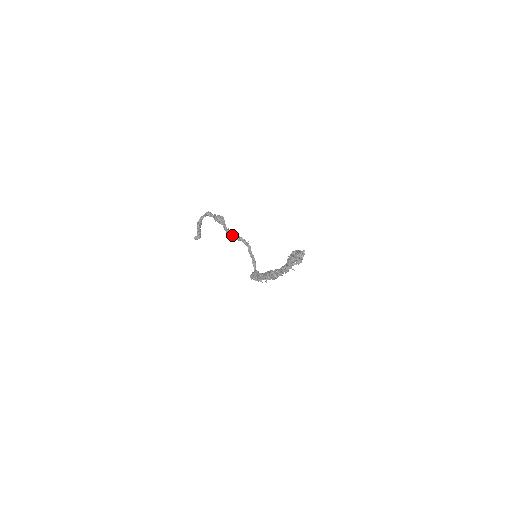
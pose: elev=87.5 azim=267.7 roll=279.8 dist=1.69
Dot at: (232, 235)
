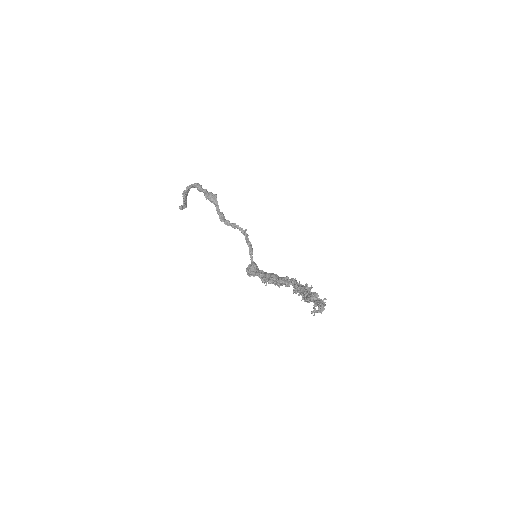
Dot at: (227, 222)
